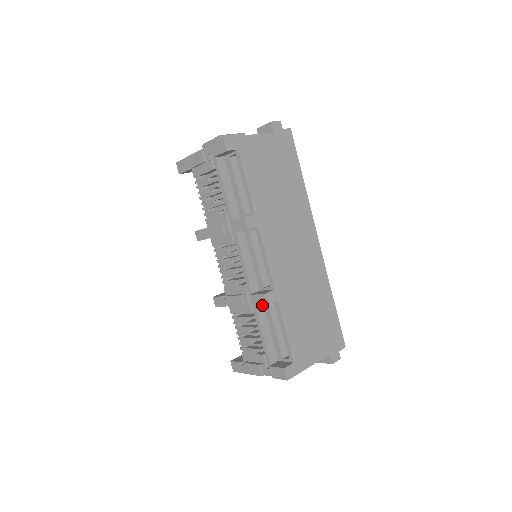
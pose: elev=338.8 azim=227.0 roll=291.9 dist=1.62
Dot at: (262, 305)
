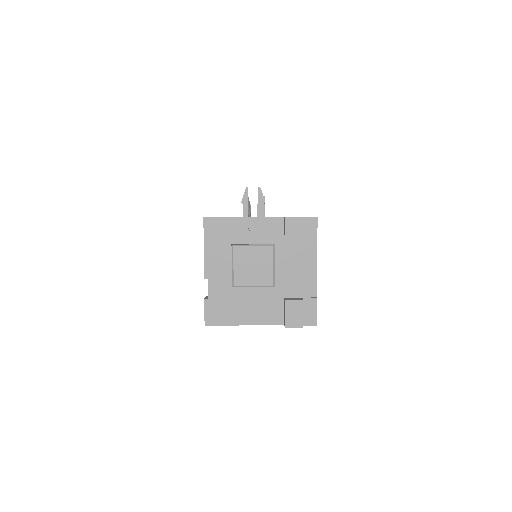
Dot at: occluded
